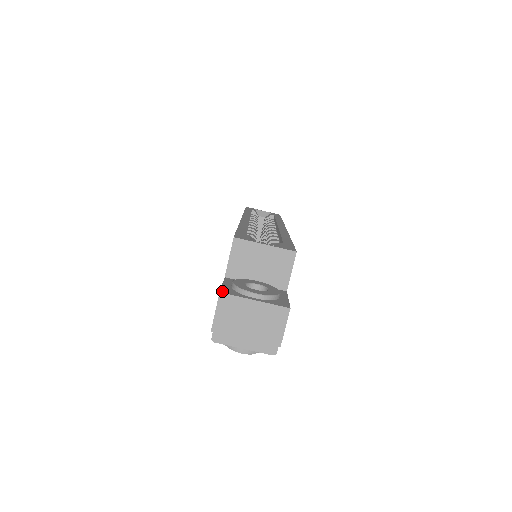
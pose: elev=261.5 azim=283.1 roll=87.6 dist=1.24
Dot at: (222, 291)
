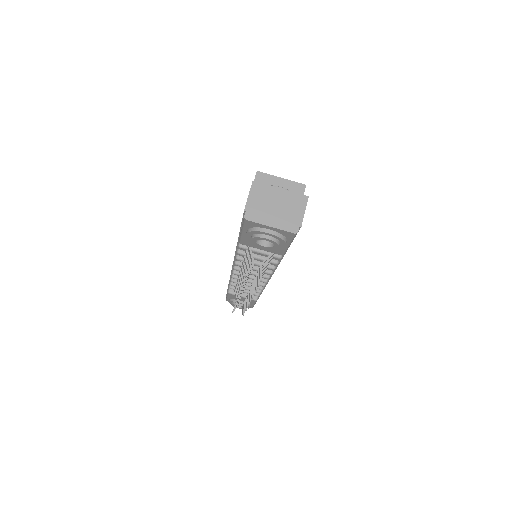
Dot at: (254, 182)
